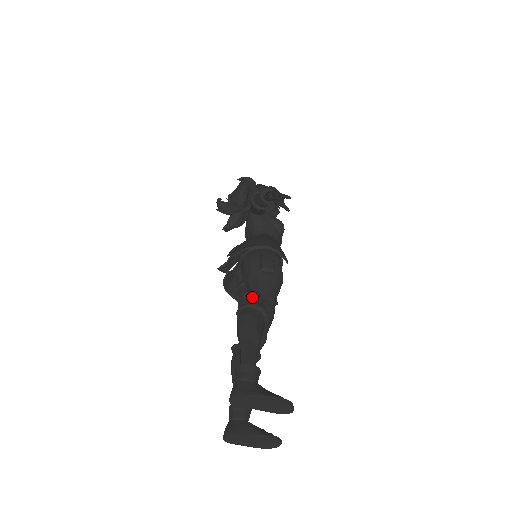
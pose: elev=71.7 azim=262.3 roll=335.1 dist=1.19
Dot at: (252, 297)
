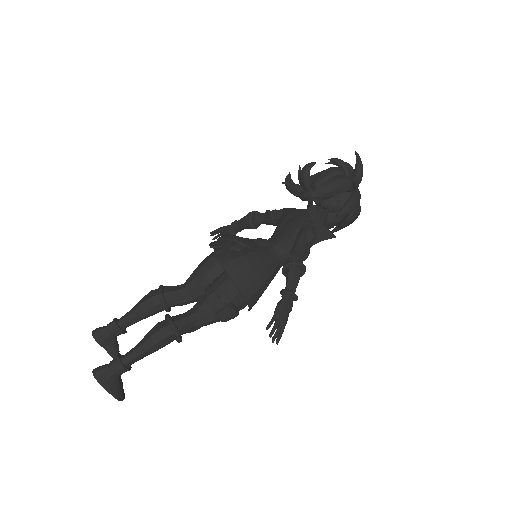
Dot at: (189, 319)
